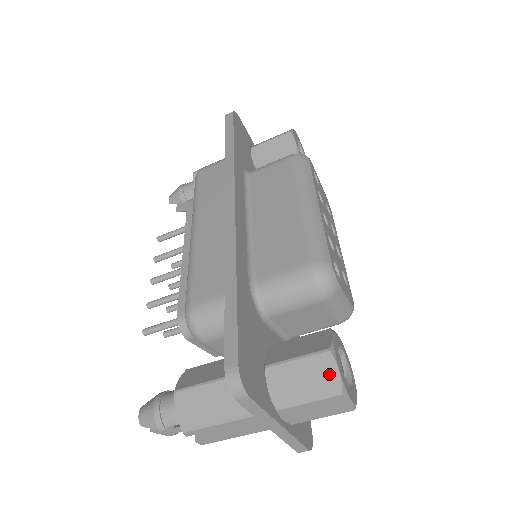
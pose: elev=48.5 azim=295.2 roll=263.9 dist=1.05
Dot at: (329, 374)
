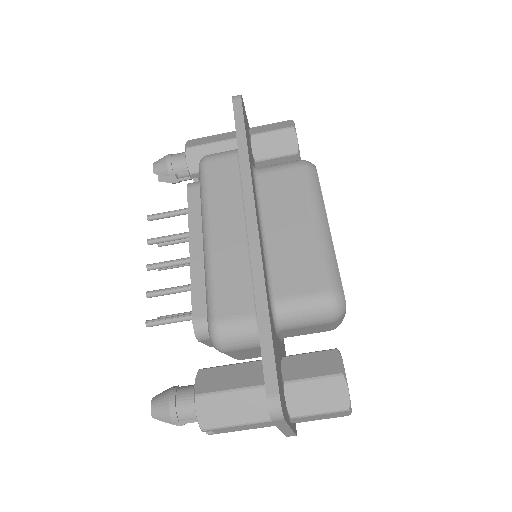
Dot at: (340, 394)
